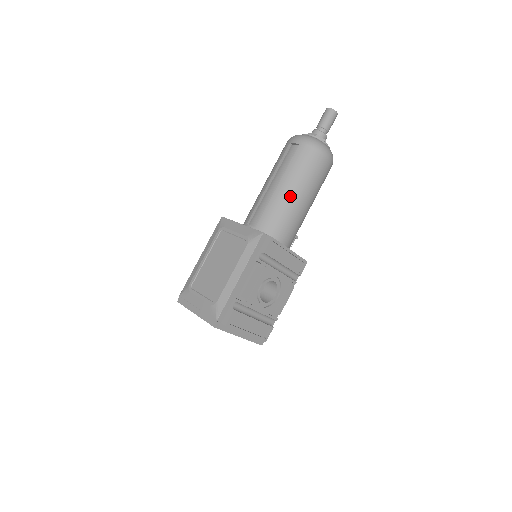
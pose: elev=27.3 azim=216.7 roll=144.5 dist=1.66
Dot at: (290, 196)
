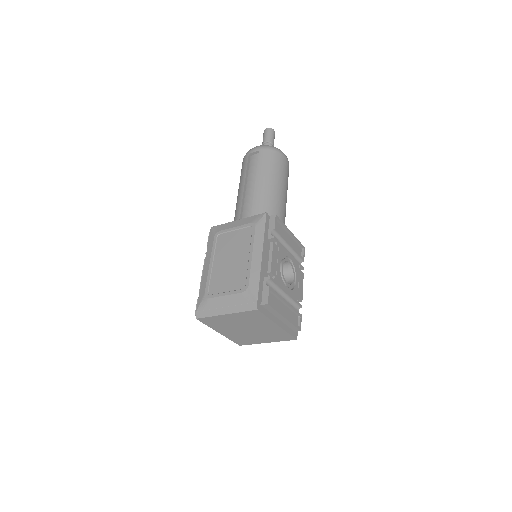
Dot at: (270, 189)
